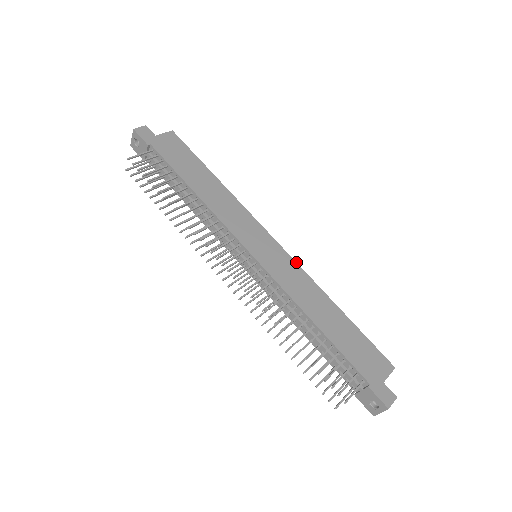
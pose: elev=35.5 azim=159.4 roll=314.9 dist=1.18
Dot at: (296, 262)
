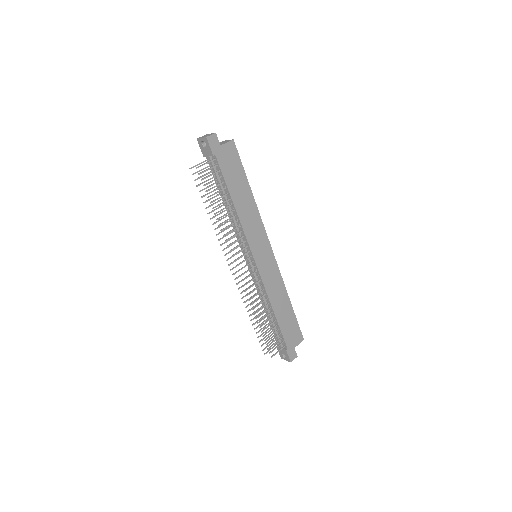
Dot at: occluded
